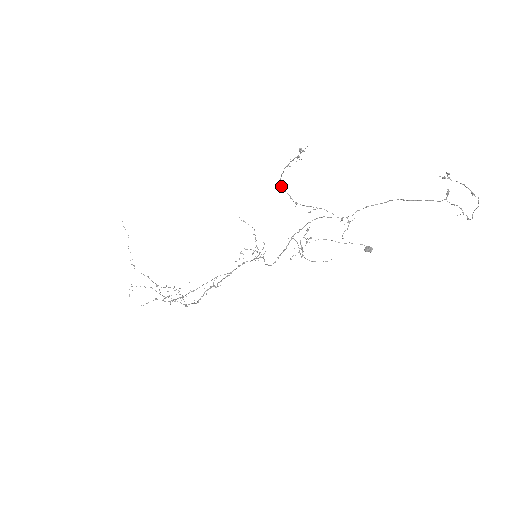
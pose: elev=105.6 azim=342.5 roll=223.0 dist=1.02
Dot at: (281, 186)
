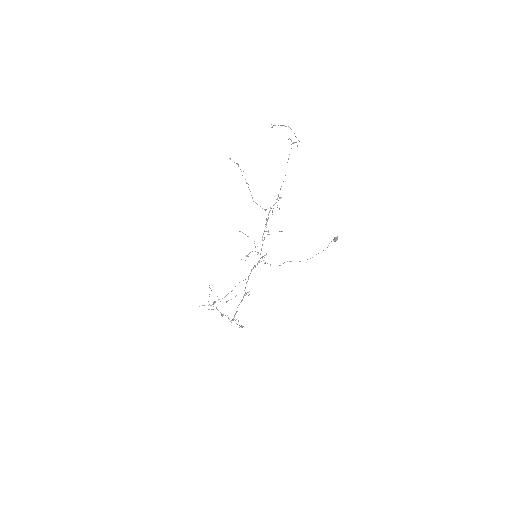
Dot at: occluded
